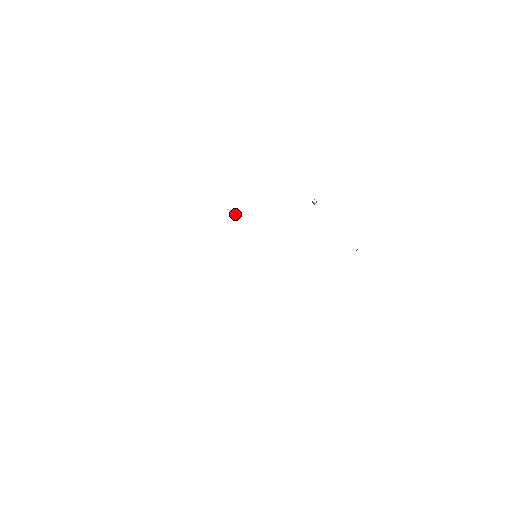
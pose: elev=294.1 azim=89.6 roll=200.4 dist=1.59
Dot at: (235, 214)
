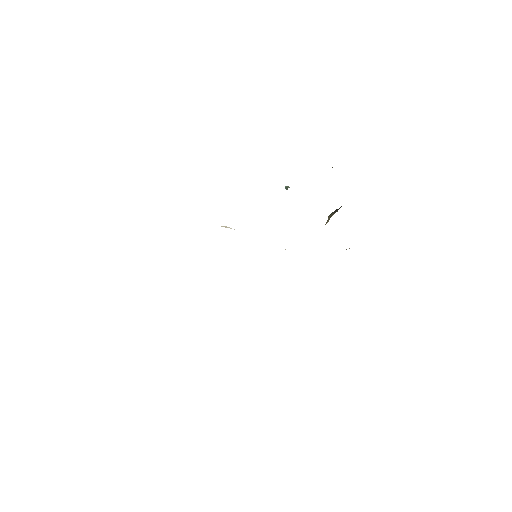
Dot at: occluded
